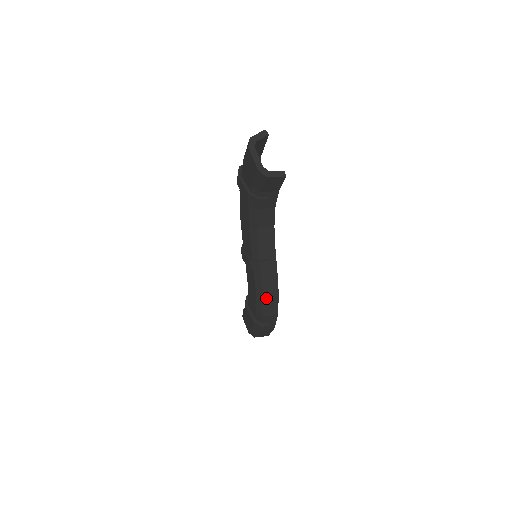
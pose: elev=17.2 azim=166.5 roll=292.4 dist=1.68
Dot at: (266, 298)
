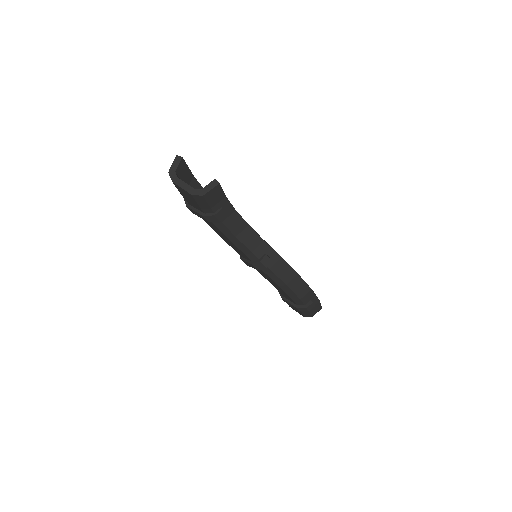
Dot at: (290, 284)
